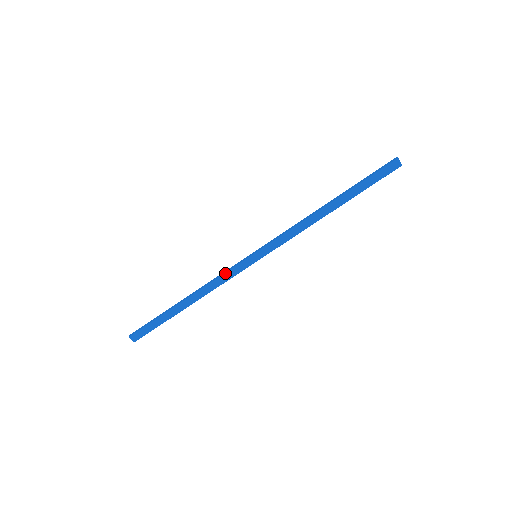
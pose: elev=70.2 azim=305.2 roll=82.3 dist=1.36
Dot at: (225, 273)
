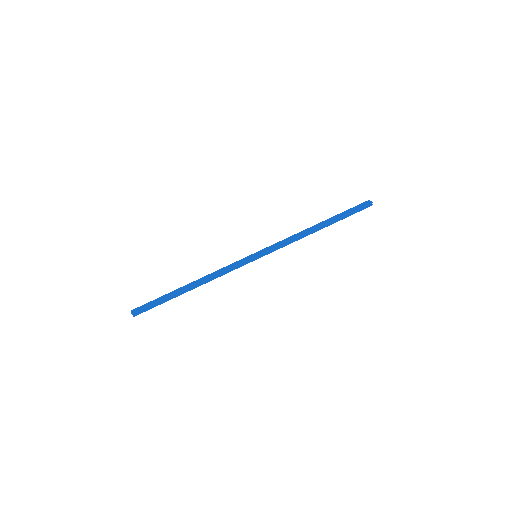
Dot at: (228, 265)
